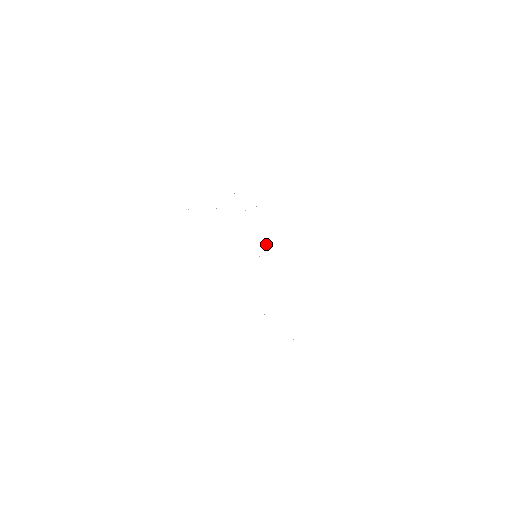
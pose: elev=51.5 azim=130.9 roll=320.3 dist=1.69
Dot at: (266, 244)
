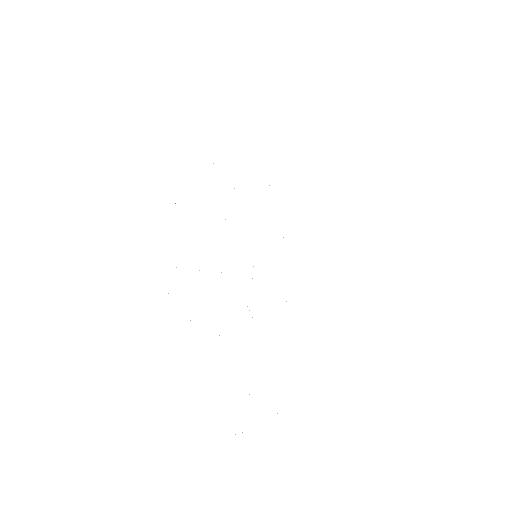
Dot at: occluded
